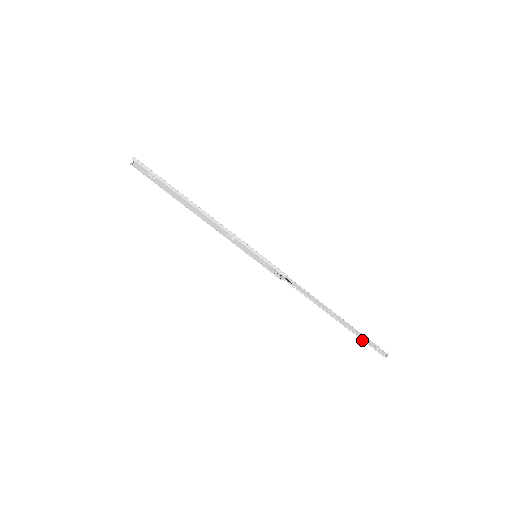
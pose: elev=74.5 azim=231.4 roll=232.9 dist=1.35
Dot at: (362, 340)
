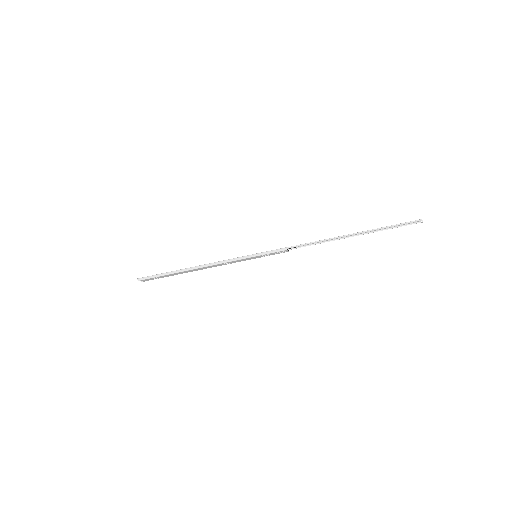
Dot at: occluded
